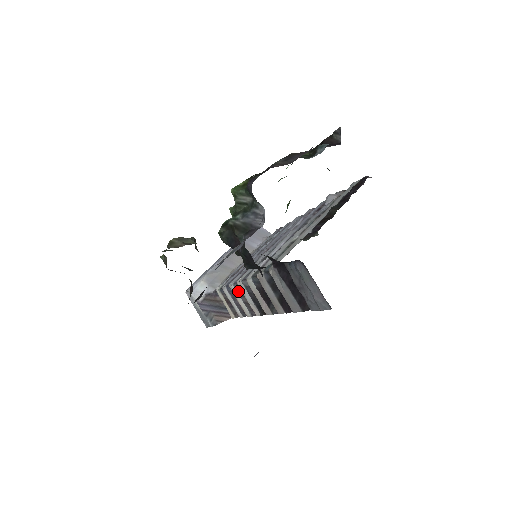
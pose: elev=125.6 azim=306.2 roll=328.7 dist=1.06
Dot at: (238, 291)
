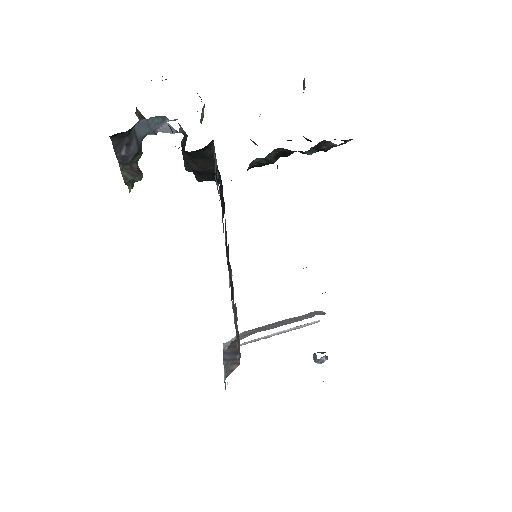
Dot at: (233, 294)
